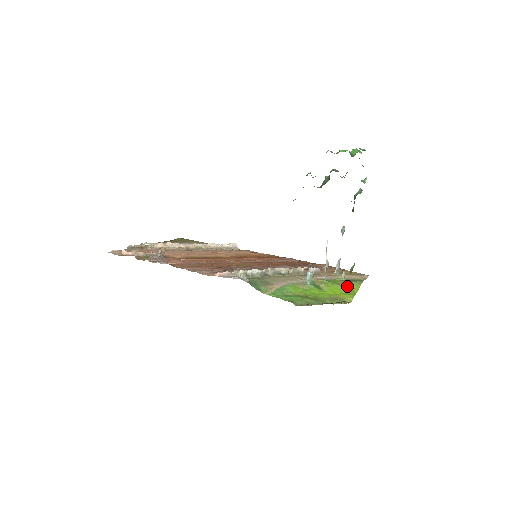
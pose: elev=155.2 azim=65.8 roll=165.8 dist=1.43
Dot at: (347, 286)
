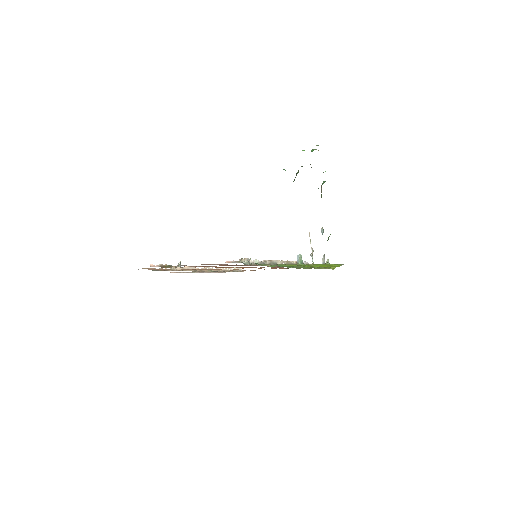
Dot at: (331, 265)
